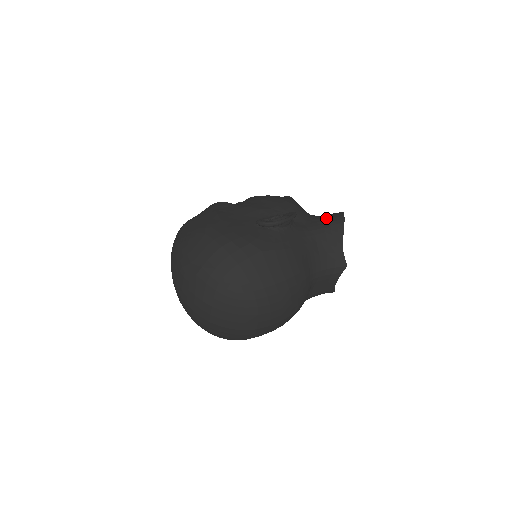
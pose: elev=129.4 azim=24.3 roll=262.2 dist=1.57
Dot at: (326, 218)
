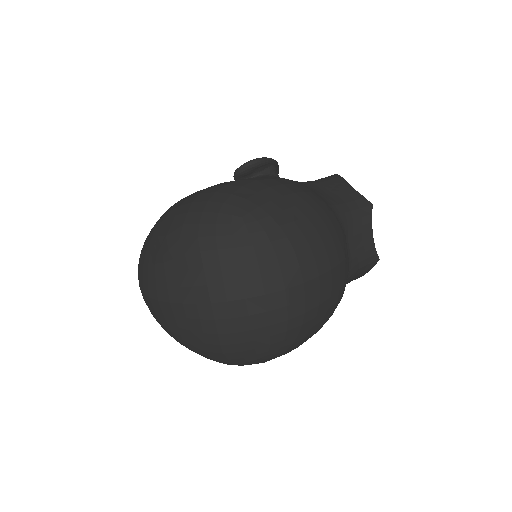
Dot at: occluded
